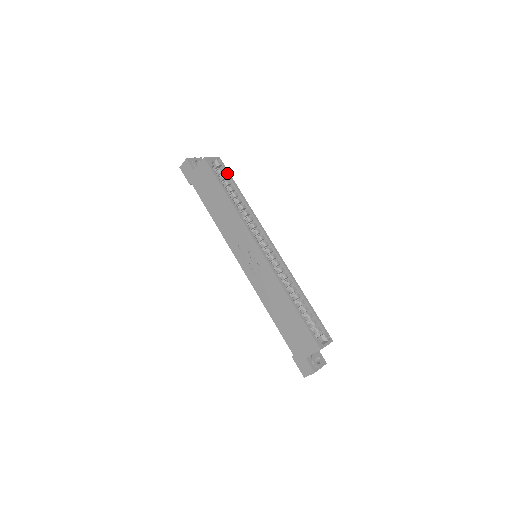
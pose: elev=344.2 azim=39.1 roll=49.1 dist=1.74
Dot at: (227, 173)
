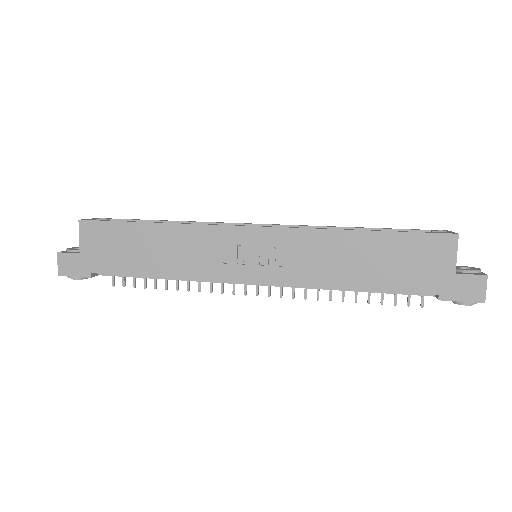
Dot at: (125, 220)
